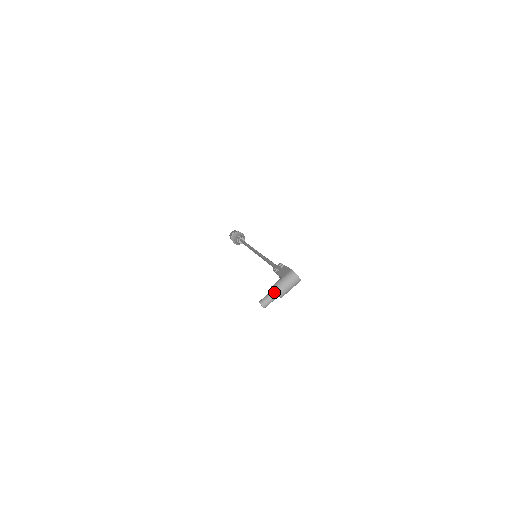
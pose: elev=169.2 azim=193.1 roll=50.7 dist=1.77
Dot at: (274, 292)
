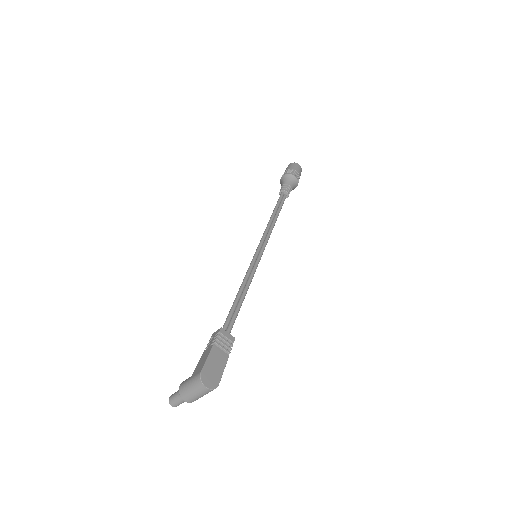
Dot at: (182, 394)
